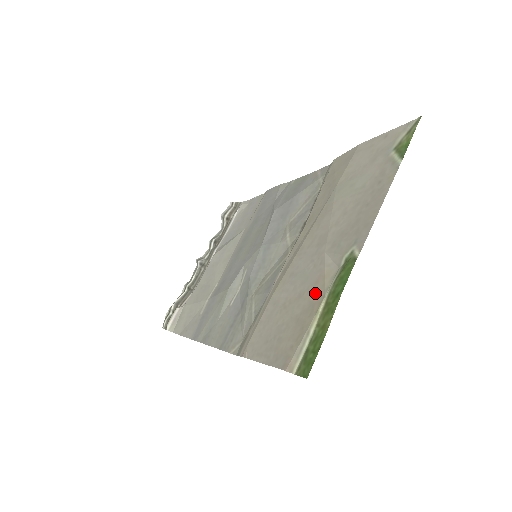
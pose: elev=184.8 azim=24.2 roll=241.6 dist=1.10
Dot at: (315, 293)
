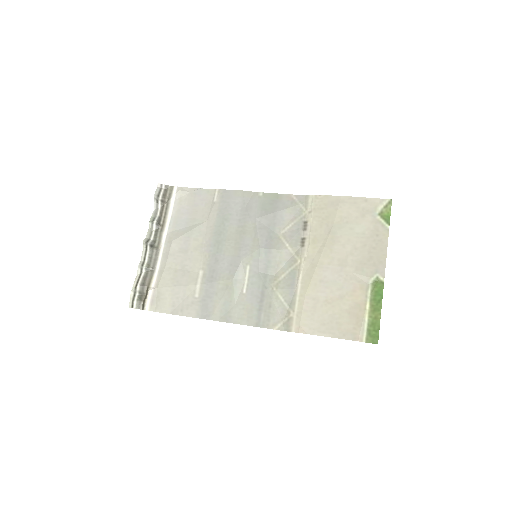
Dot at: (357, 298)
